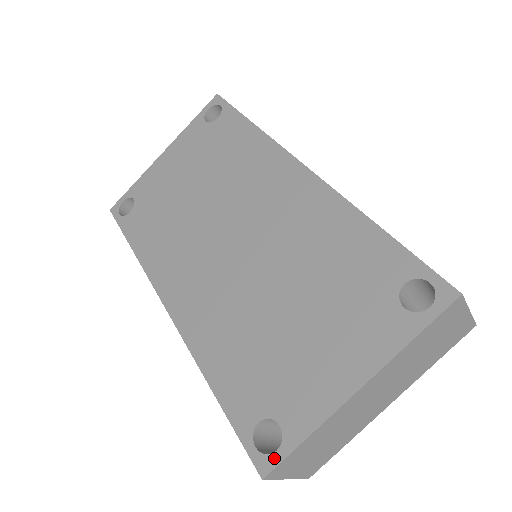
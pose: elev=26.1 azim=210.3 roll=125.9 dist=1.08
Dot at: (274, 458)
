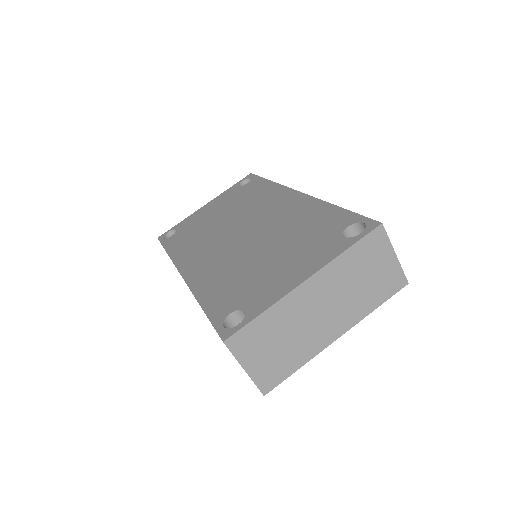
Dot at: (235, 328)
